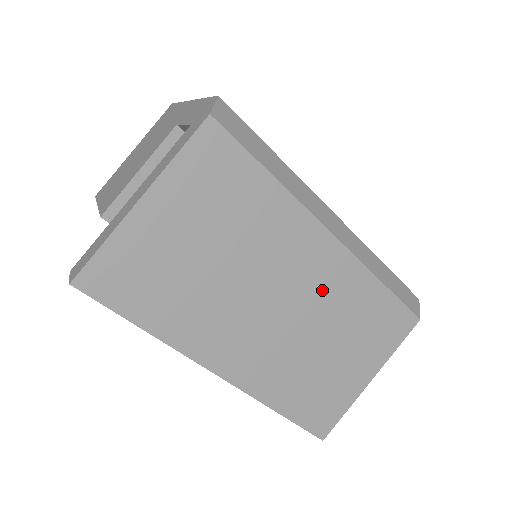
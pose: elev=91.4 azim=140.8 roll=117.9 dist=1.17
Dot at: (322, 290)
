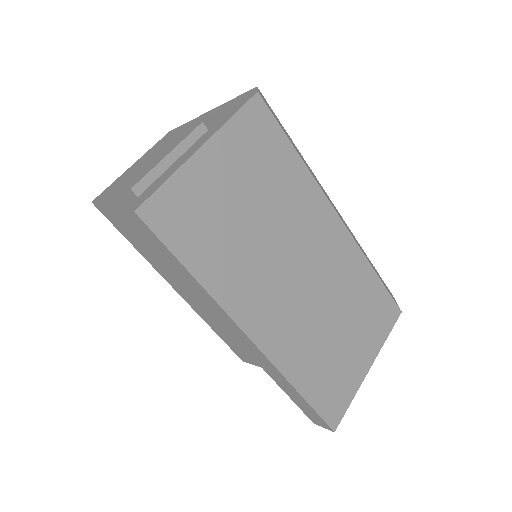
Dot at: (332, 267)
